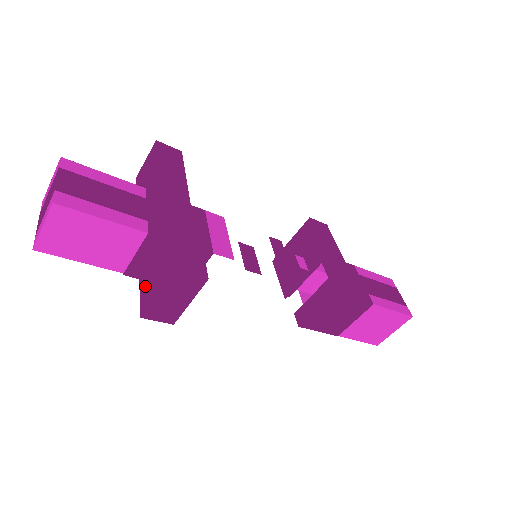
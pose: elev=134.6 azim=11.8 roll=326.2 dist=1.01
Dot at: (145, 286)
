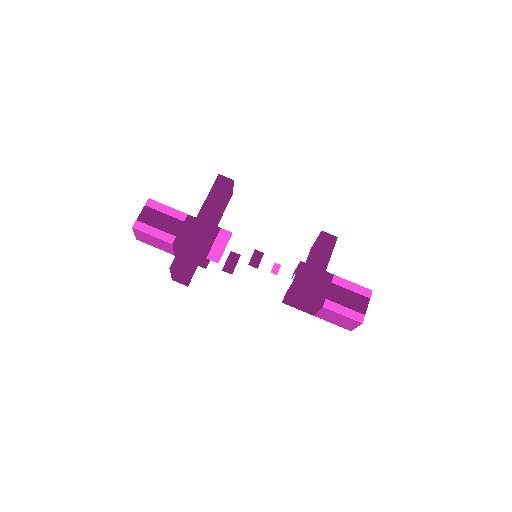
Dot at: occluded
